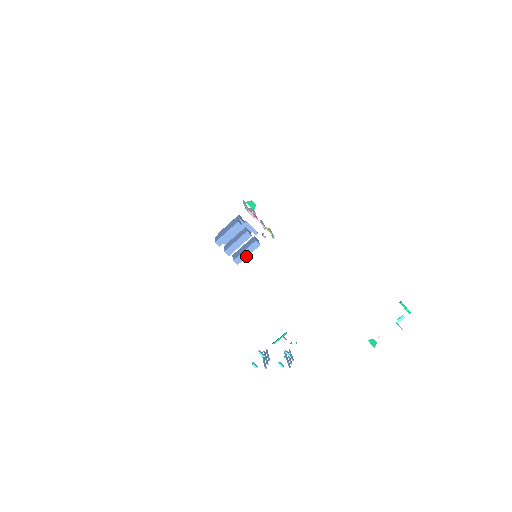
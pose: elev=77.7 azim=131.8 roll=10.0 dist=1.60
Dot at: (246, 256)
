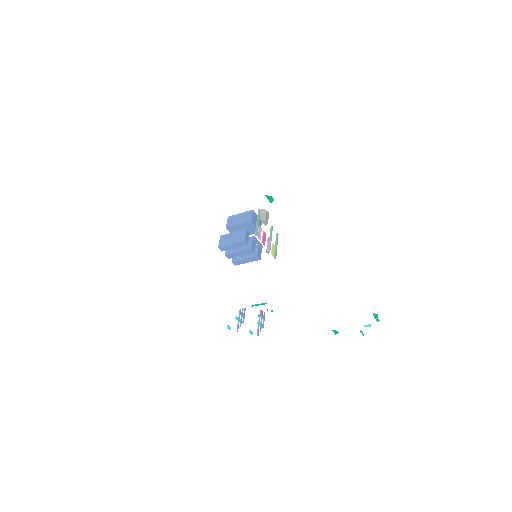
Dot at: (245, 262)
